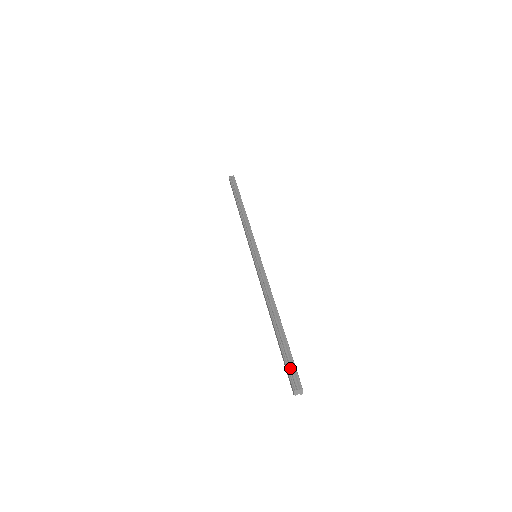
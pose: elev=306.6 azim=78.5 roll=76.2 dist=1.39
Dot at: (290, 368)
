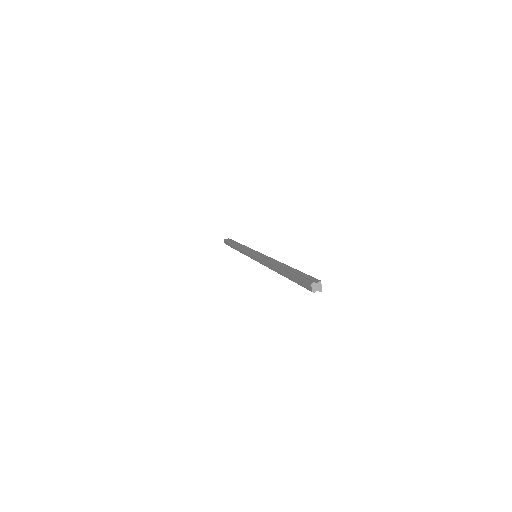
Dot at: (304, 277)
